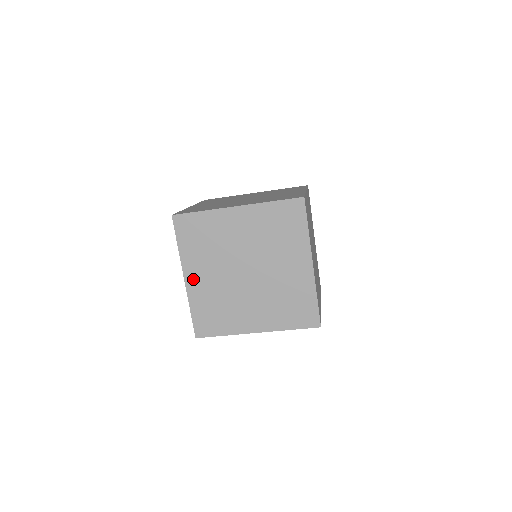
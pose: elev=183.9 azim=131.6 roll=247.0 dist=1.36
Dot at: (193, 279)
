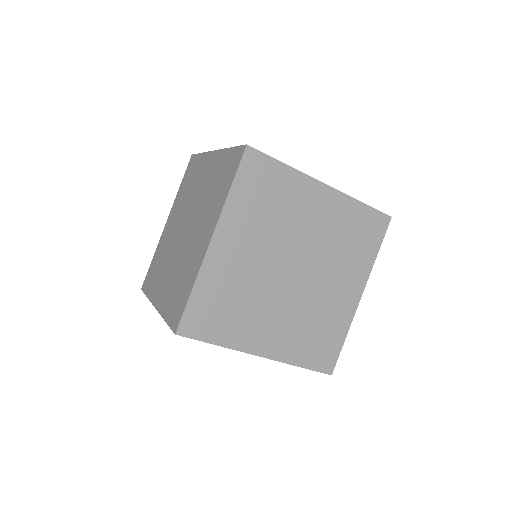
Dot at: (223, 246)
